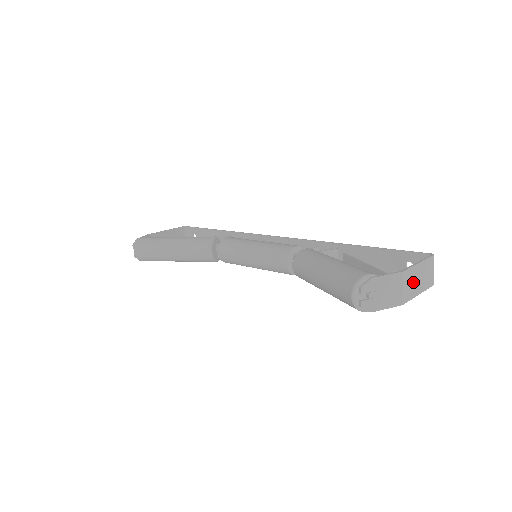
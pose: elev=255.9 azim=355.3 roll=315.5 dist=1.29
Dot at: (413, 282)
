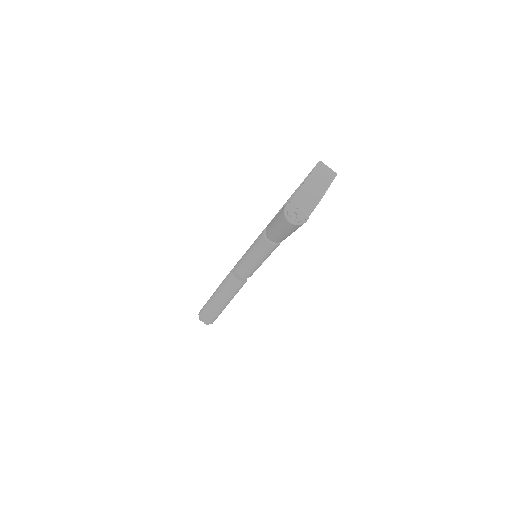
Dot at: (317, 184)
